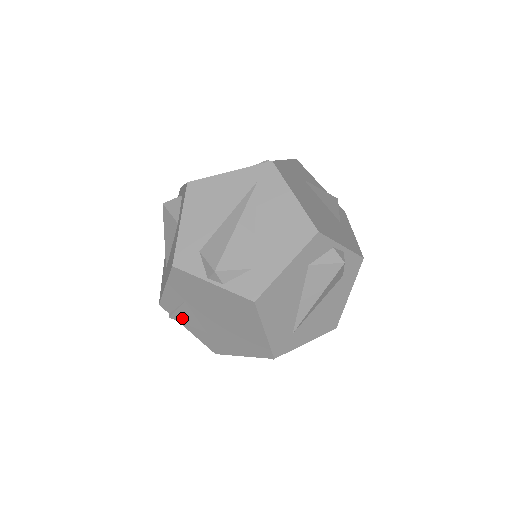
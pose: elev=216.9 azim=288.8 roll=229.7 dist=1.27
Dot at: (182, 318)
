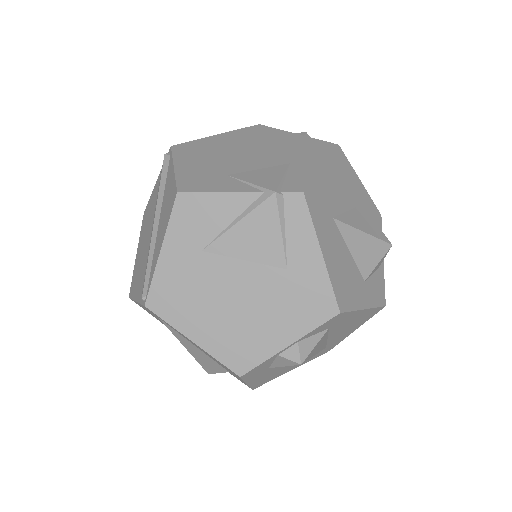
Dot at: occluded
